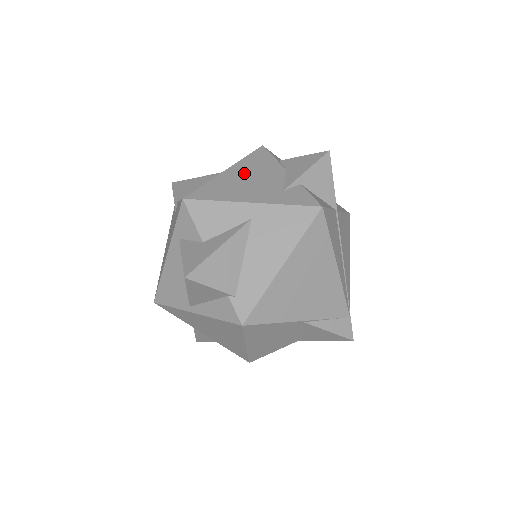
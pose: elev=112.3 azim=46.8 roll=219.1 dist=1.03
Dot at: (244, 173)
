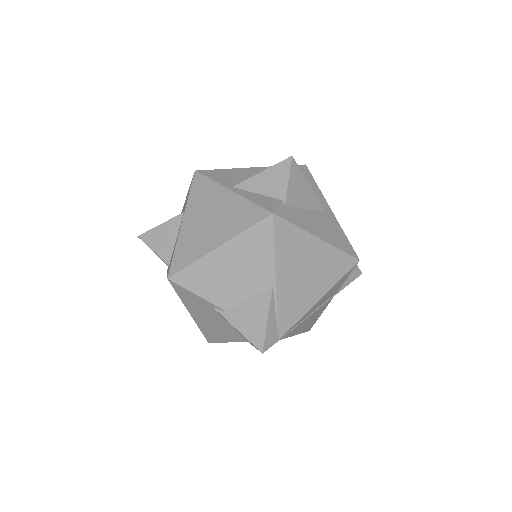
Dot at: occluded
